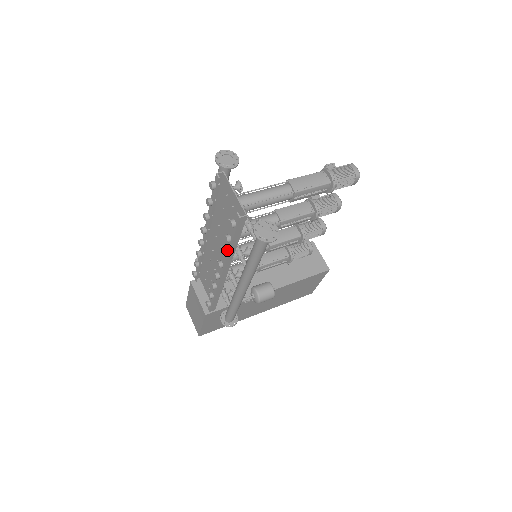
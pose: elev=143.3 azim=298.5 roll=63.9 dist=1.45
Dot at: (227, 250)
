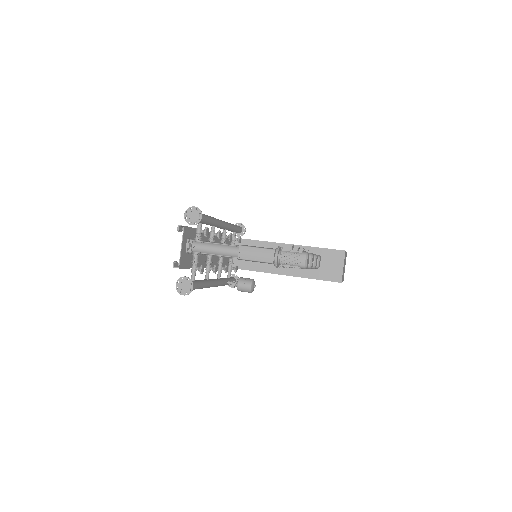
Dot at: occluded
